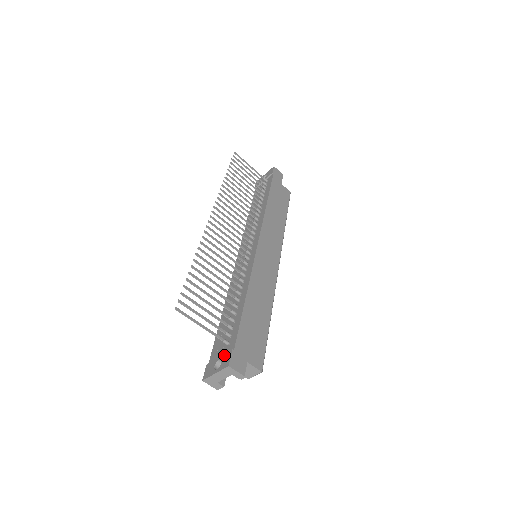
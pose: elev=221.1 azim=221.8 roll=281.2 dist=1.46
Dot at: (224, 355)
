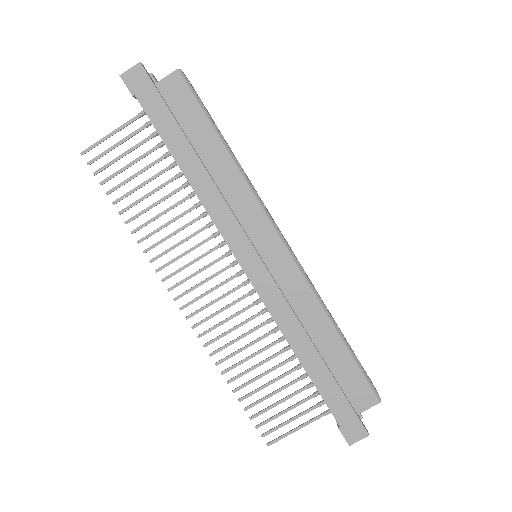
Dot at: (337, 424)
